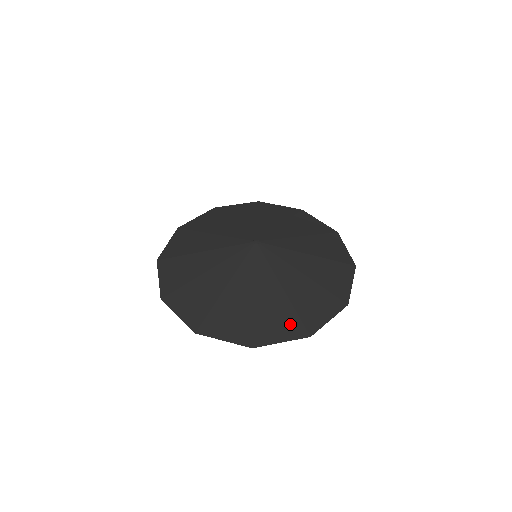
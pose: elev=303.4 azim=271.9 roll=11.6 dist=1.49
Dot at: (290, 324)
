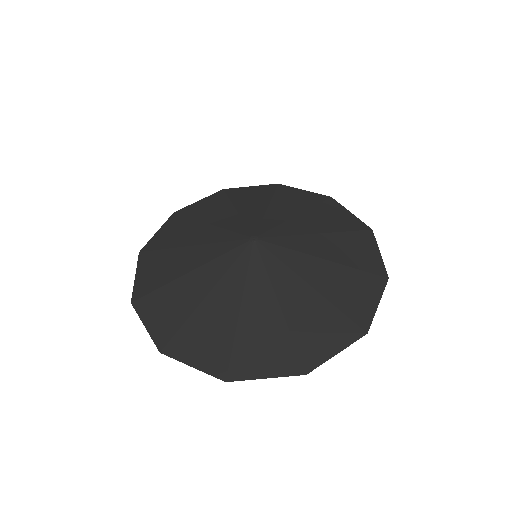
Dot at: (281, 354)
